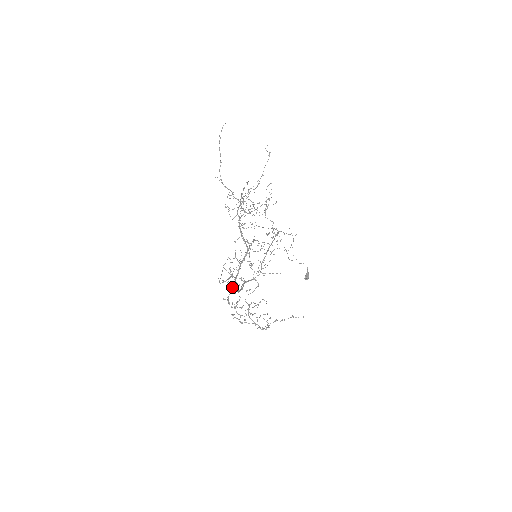
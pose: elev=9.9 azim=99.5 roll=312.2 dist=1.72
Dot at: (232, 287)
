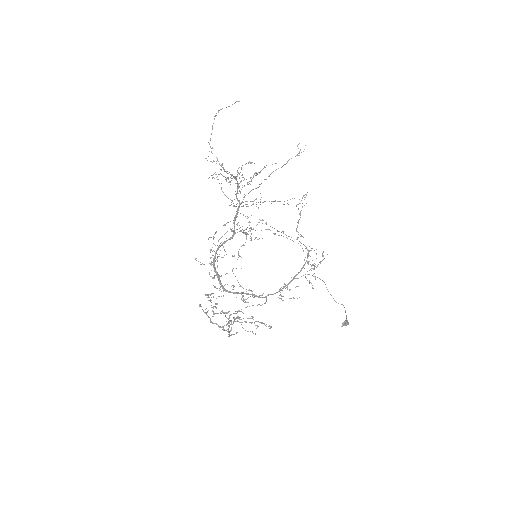
Dot at: (236, 297)
